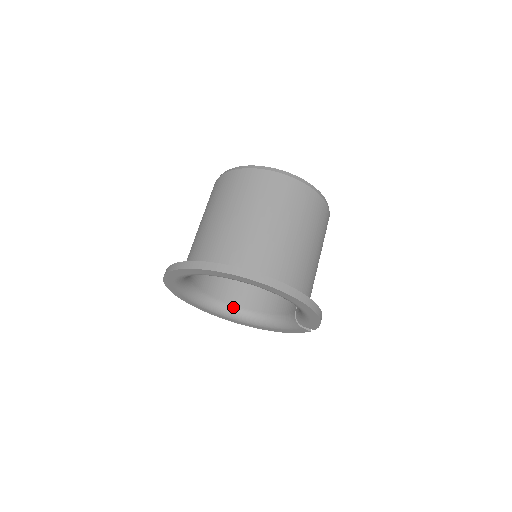
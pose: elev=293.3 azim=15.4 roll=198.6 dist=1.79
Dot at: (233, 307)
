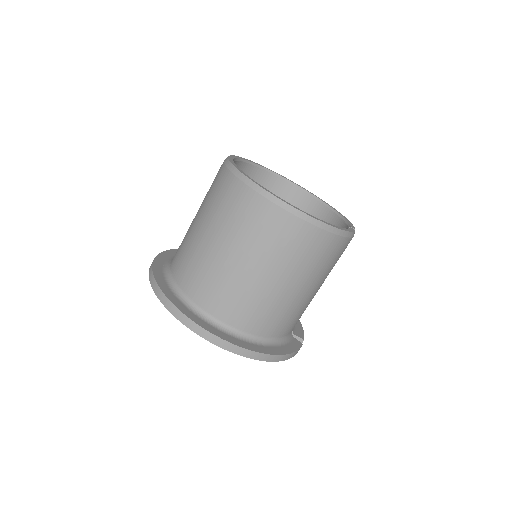
Dot at: occluded
